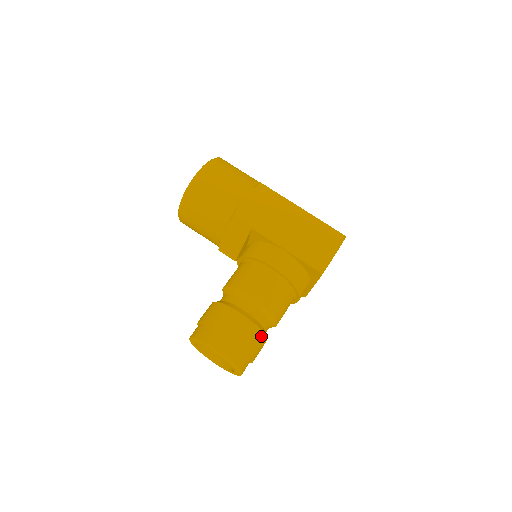
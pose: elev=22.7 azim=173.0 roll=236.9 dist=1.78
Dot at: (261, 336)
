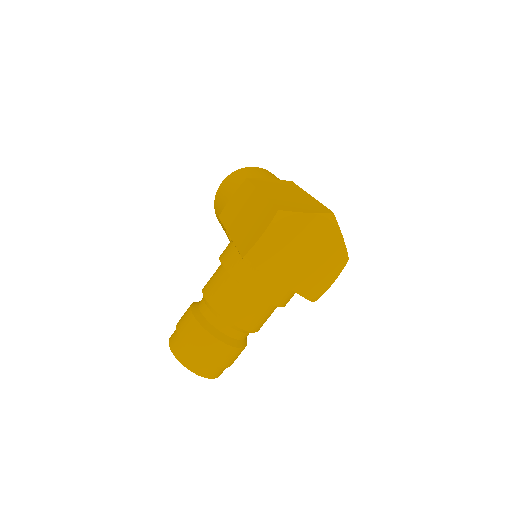
Dot at: (205, 334)
